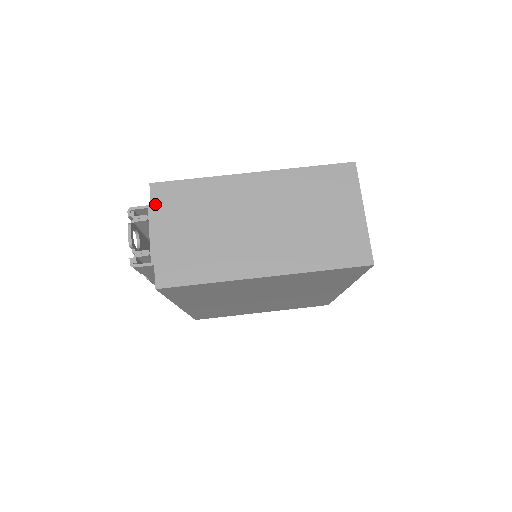
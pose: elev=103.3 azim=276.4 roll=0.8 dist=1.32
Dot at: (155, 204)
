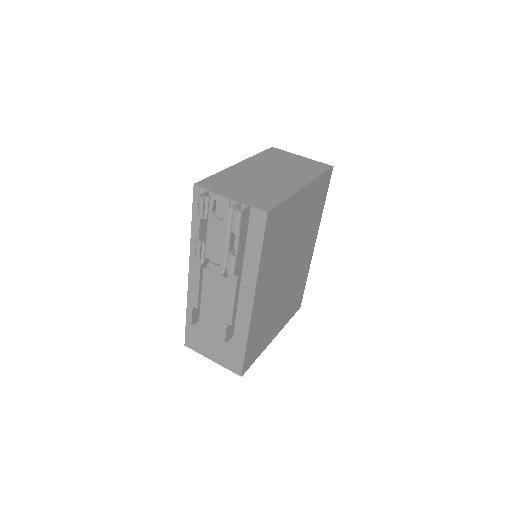
Dot at: (210, 188)
